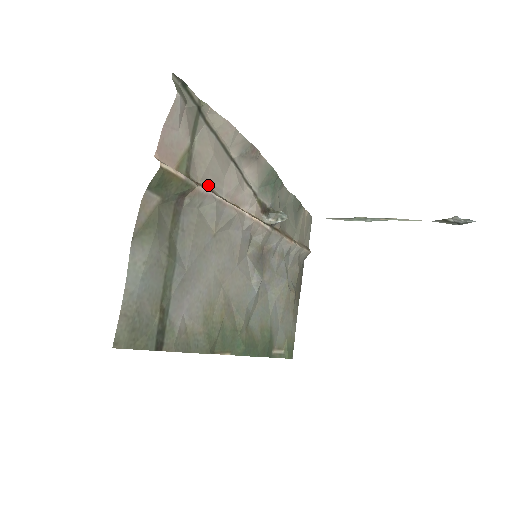
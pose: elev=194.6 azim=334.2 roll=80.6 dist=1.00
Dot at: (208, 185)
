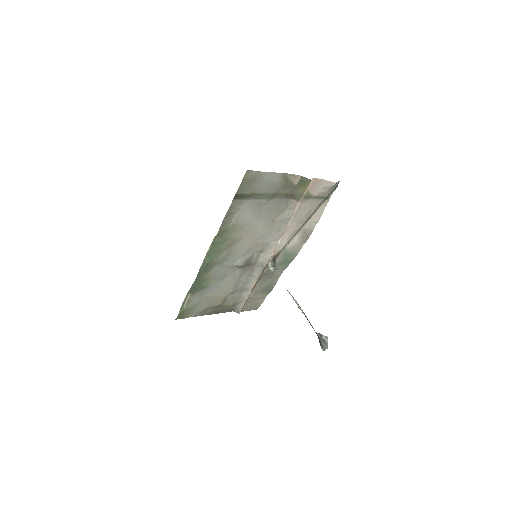
Dot at: (295, 212)
